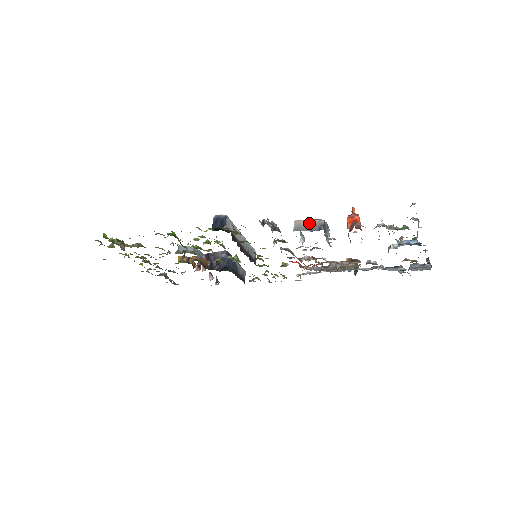
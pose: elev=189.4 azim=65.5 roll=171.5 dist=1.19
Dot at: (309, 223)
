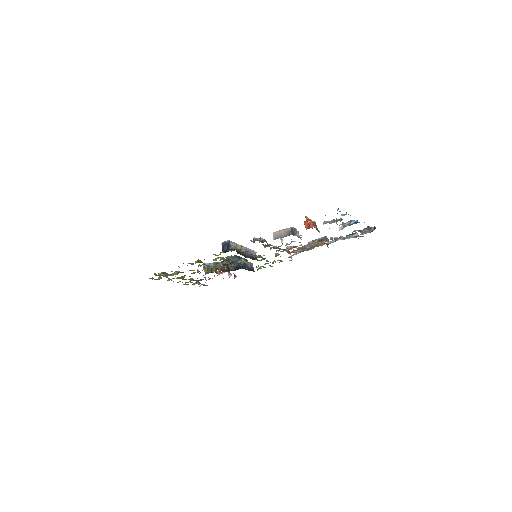
Dot at: (282, 232)
